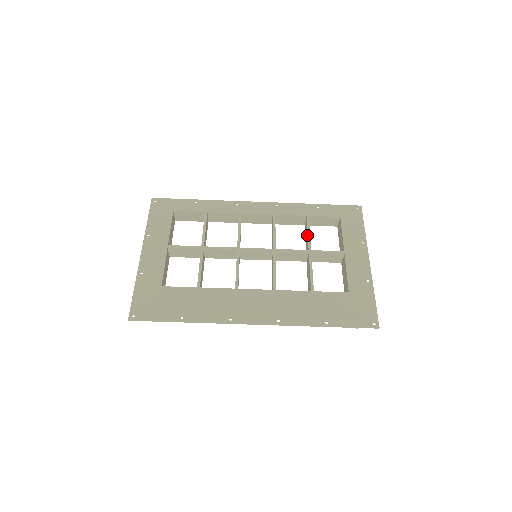
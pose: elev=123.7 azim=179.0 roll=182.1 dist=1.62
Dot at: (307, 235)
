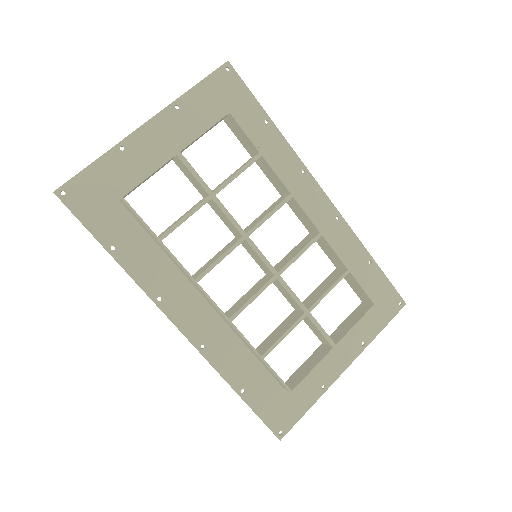
Dot at: (325, 290)
